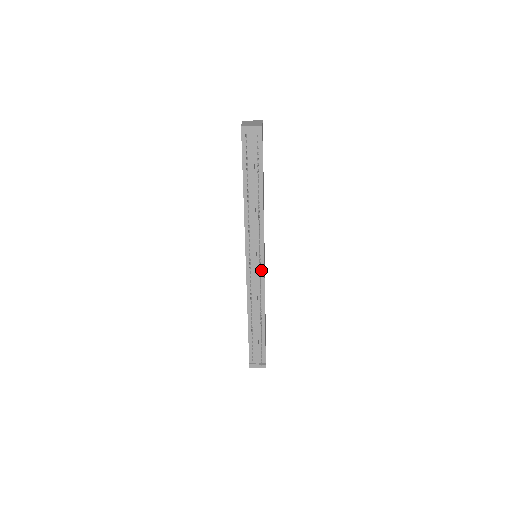
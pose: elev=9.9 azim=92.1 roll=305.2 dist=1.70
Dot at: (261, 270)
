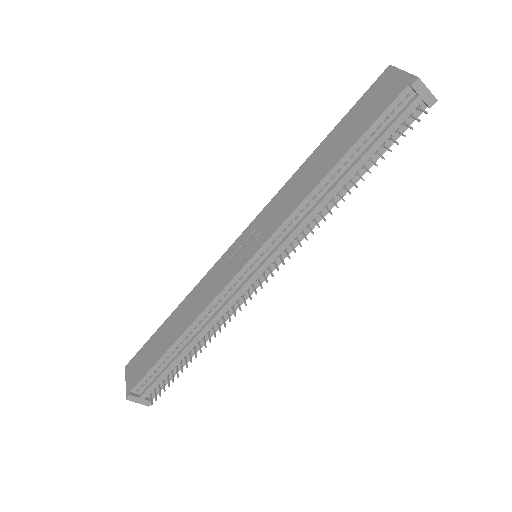
Dot at: (257, 282)
